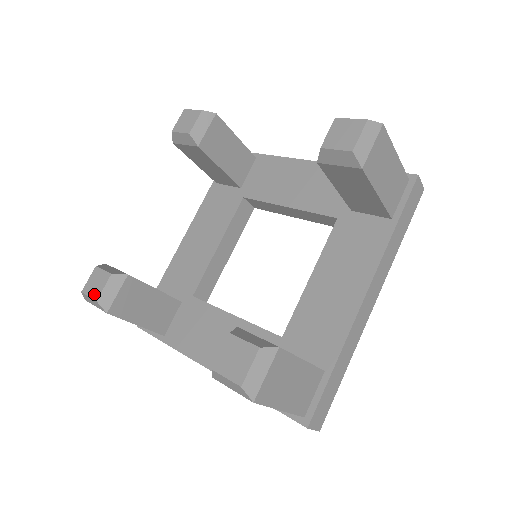
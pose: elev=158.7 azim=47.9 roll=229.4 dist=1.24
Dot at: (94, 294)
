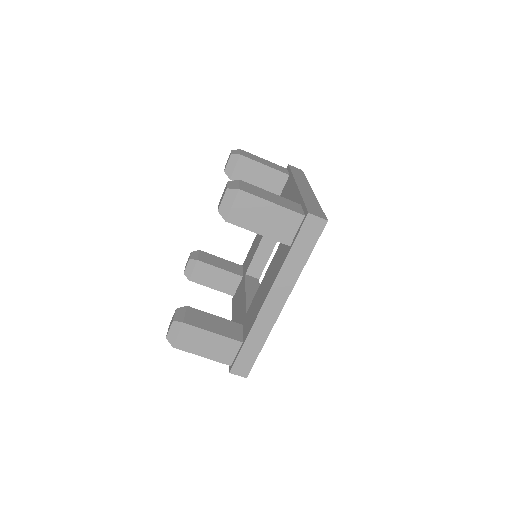
Dot at: occluded
